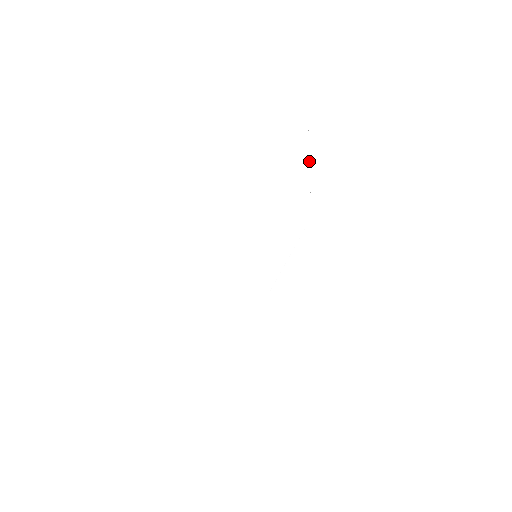
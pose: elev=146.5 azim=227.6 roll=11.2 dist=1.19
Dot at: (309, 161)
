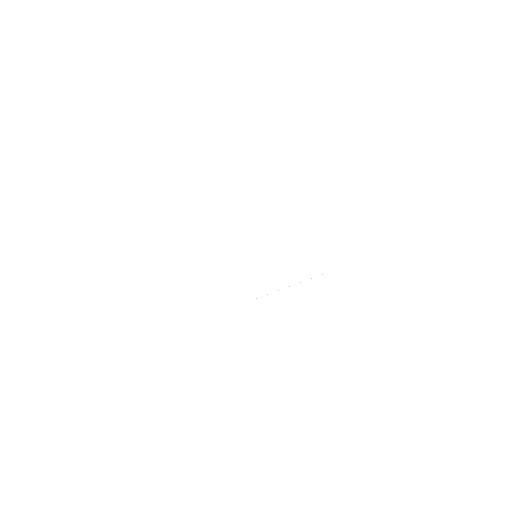
Dot at: occluded
